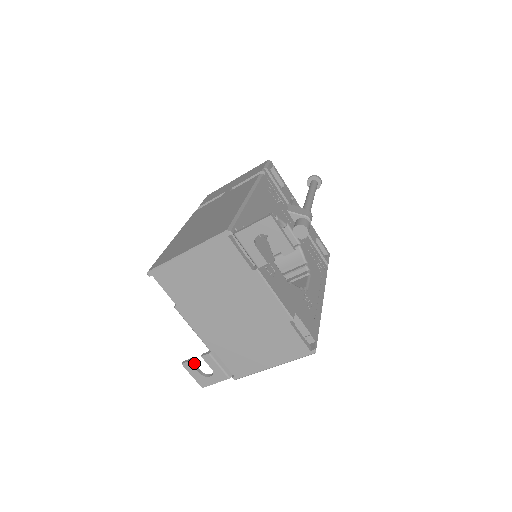
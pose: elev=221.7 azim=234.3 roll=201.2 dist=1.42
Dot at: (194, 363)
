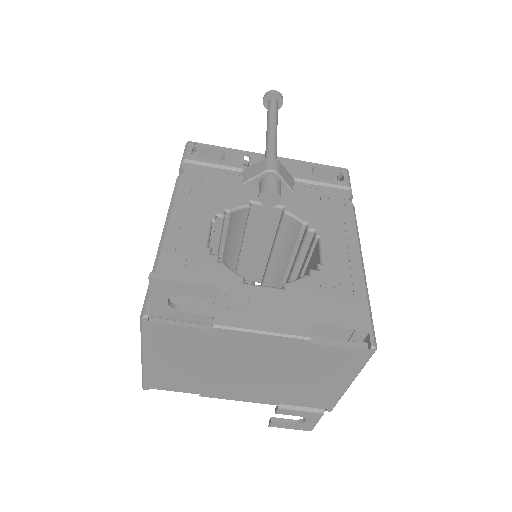
Dot at: (279, 418)
